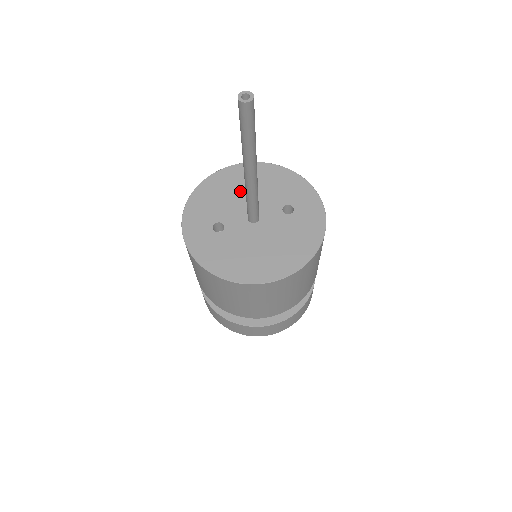
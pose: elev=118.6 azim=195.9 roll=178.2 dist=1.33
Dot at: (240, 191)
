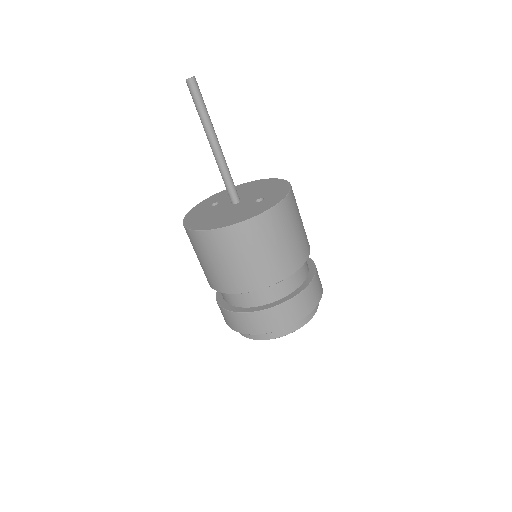
Dot at: (248, 190)
